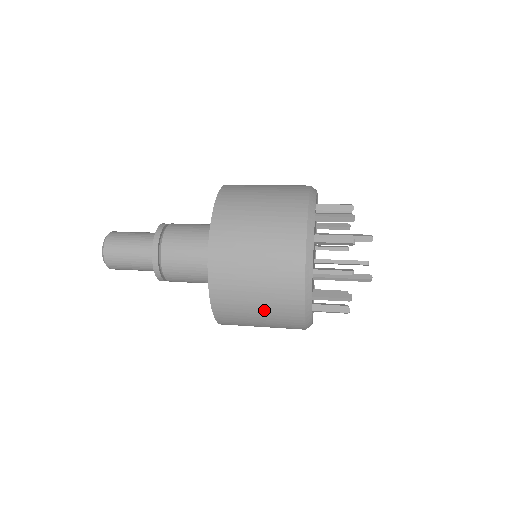
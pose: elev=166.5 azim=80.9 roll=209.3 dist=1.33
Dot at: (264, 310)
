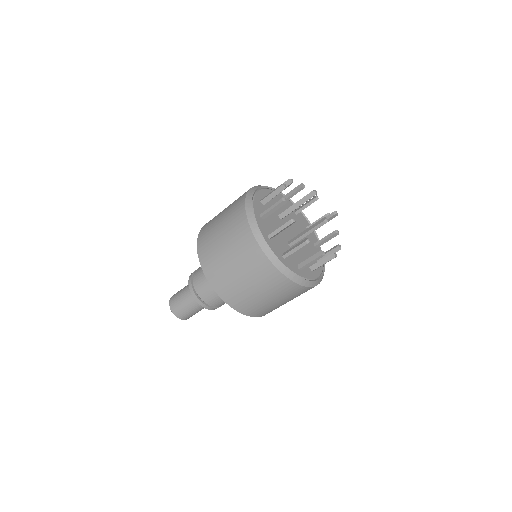
Dot at: (254, 284)
